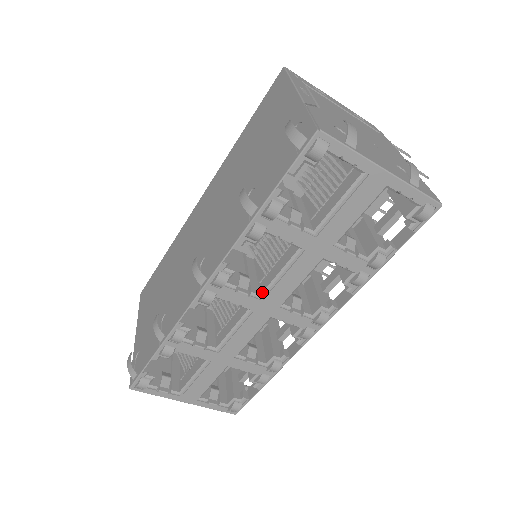
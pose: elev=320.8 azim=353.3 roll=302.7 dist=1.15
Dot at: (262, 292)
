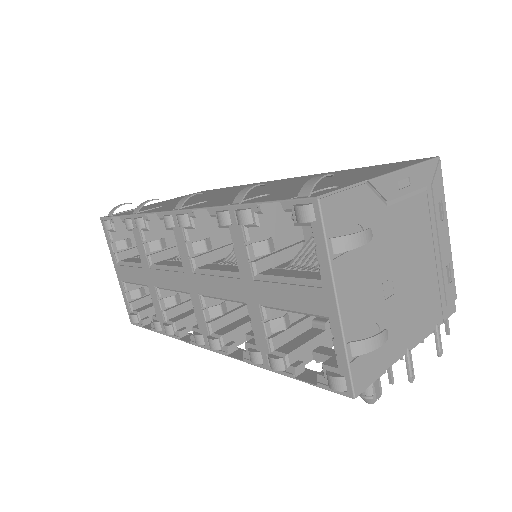
Dot at: (199, 268)
